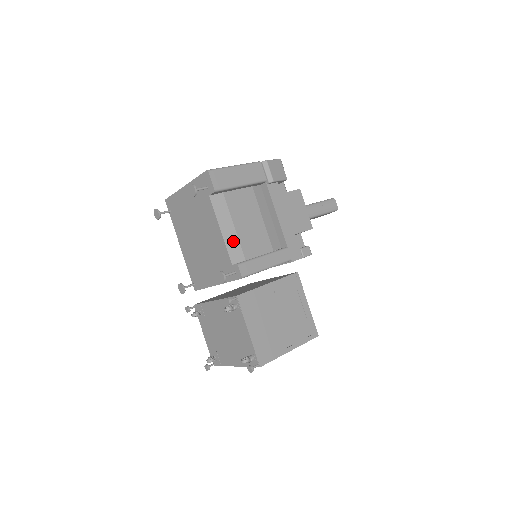
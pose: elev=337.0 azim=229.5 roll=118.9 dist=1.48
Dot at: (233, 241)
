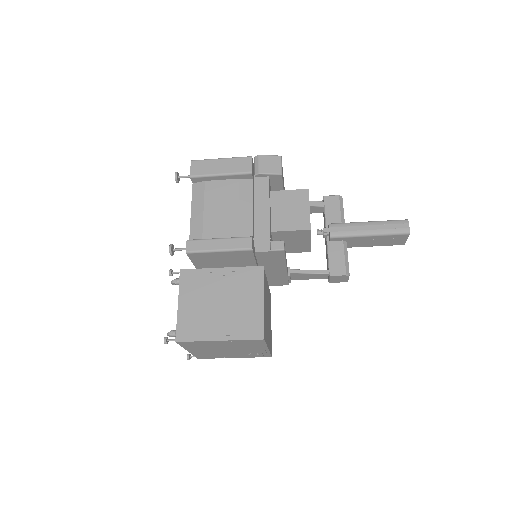
Dot at: (198, 222)
